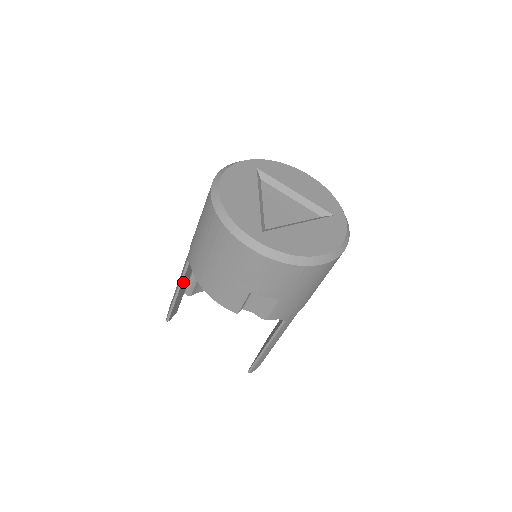
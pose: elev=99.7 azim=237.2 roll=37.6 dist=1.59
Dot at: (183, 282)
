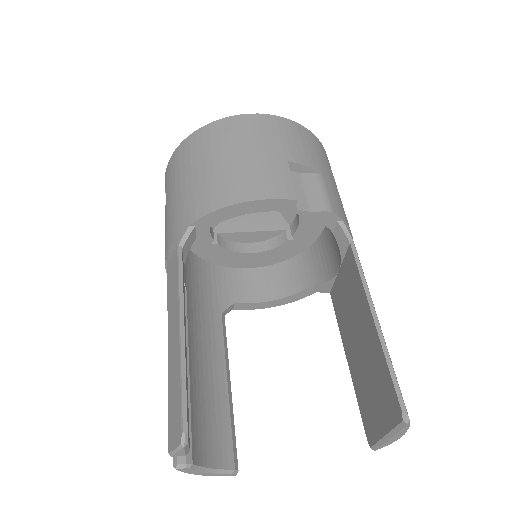
Dot at: (183, 306)
